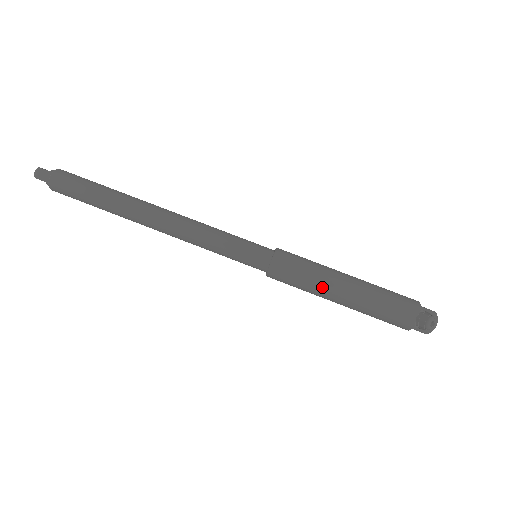
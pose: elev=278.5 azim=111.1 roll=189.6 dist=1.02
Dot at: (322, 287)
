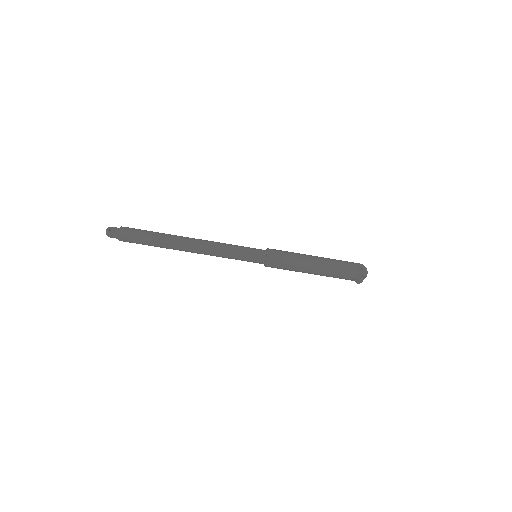
Dot at: (297, 271)
